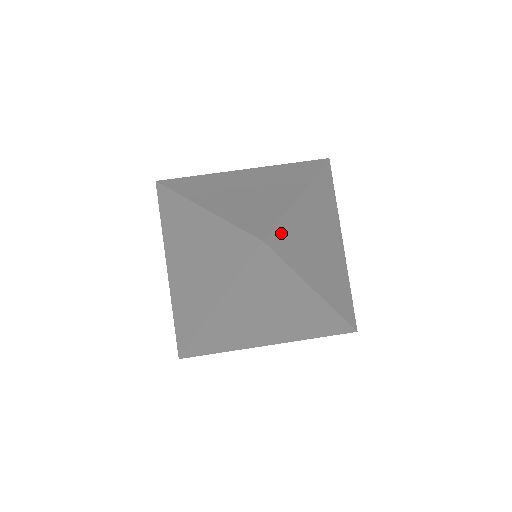
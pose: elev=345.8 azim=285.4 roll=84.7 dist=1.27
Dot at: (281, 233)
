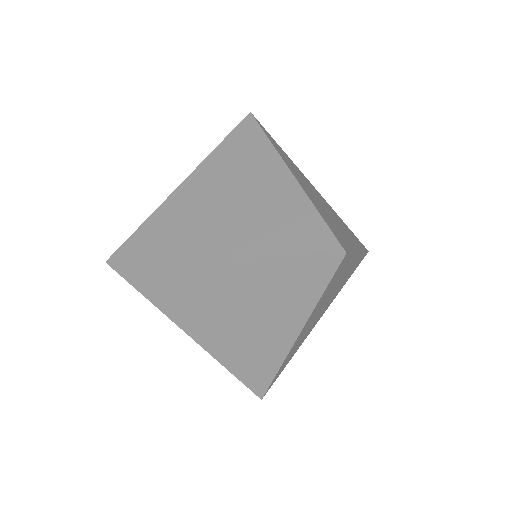
Dot at: (272, 139)
